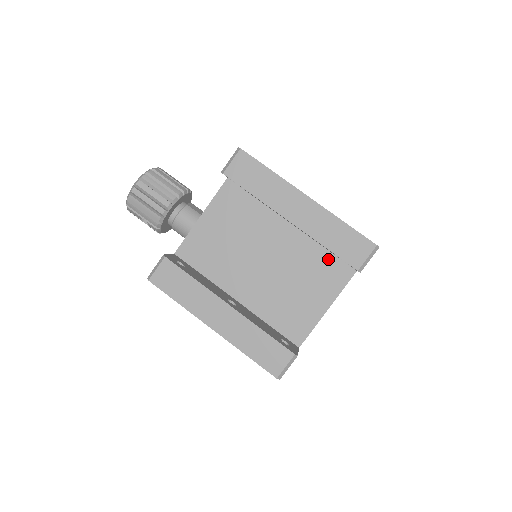
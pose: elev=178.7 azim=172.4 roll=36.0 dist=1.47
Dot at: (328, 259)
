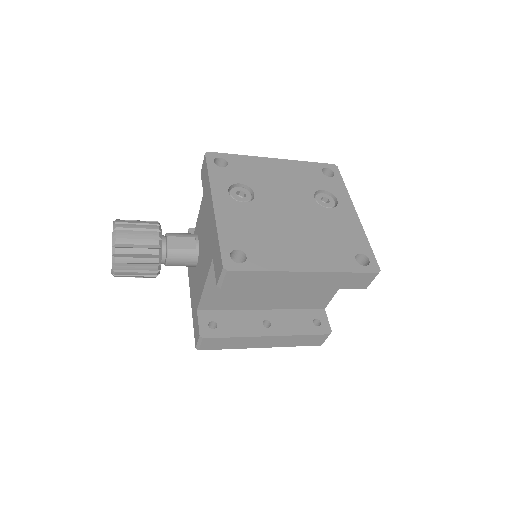
Dot at: occluded
